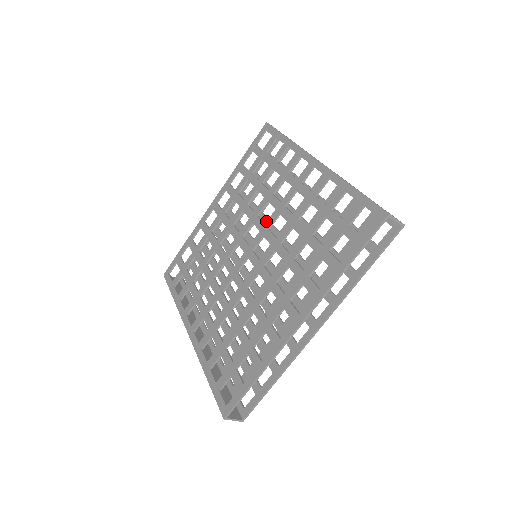
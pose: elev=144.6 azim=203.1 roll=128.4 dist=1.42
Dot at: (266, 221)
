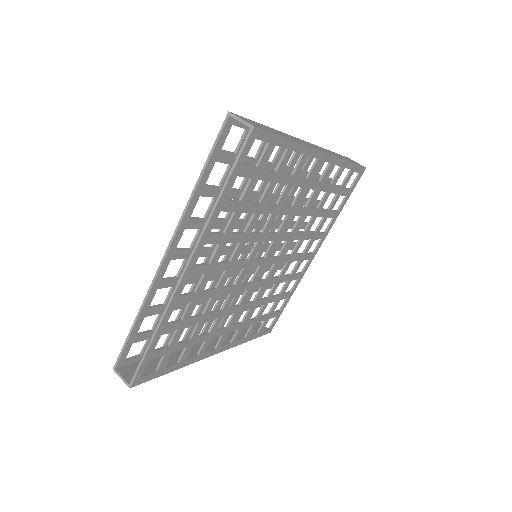
Dot at: (294, 234)
